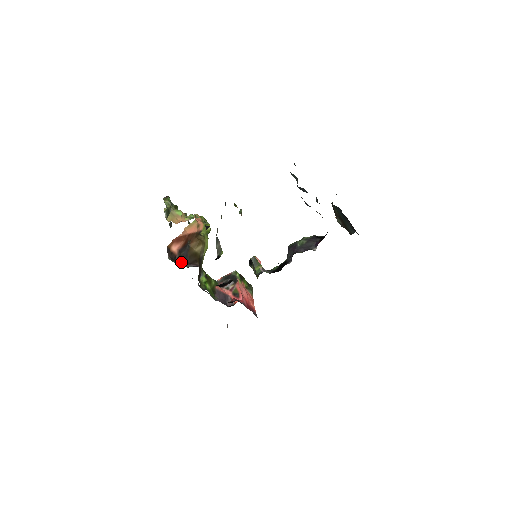
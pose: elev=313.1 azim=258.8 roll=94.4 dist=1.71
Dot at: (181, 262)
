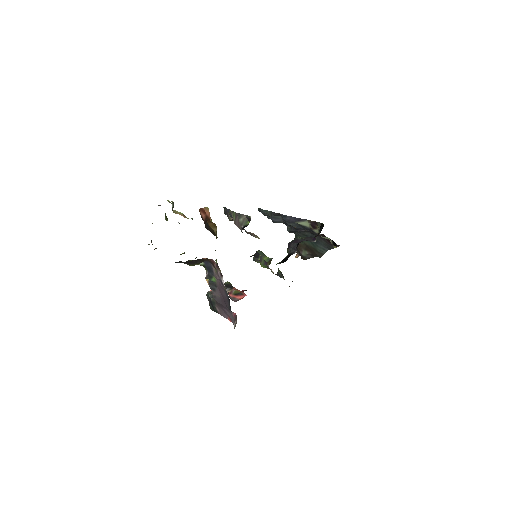
Dot at: occluded
